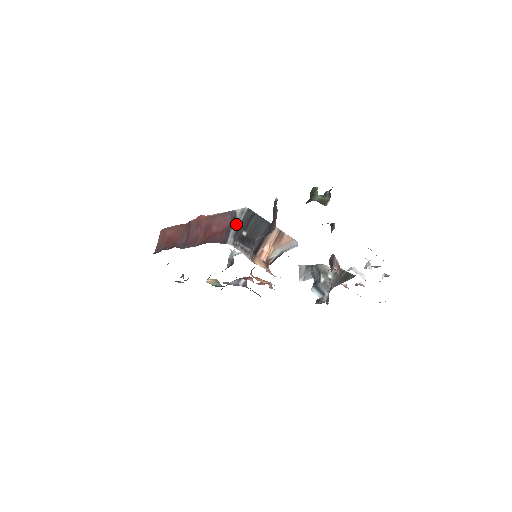
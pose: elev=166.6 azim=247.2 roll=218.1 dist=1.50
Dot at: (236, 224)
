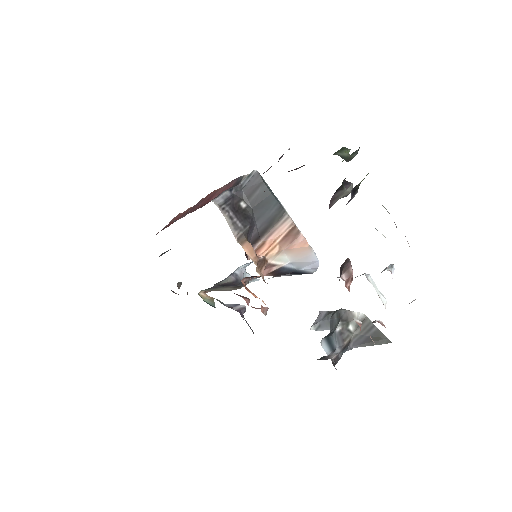
Dot at: (236, 188)
